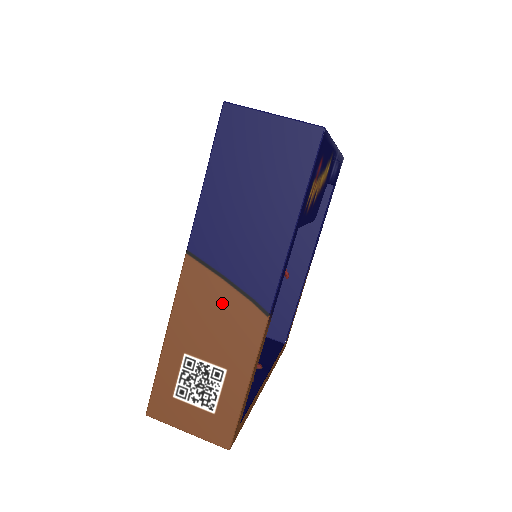
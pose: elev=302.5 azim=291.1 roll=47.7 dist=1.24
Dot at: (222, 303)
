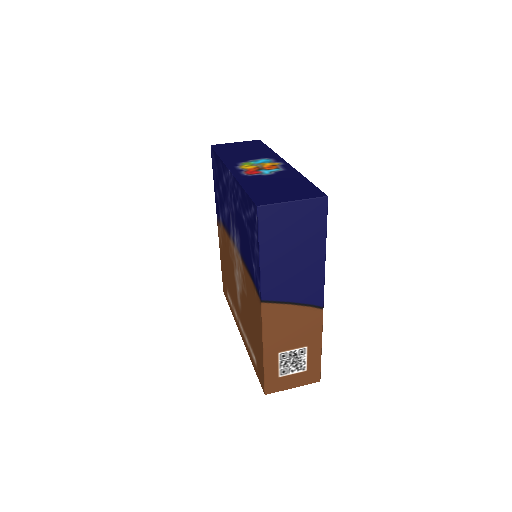
Dot at: (293, 316)
